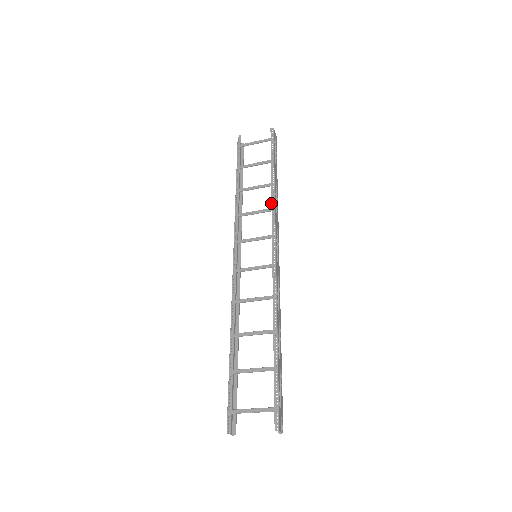
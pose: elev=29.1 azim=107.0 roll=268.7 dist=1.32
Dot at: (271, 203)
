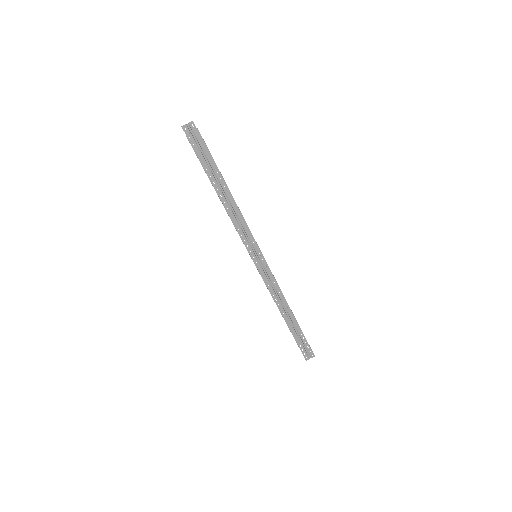
Dot at: occluded
